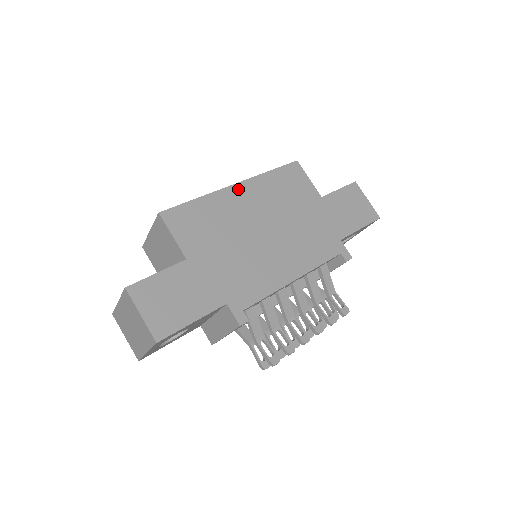
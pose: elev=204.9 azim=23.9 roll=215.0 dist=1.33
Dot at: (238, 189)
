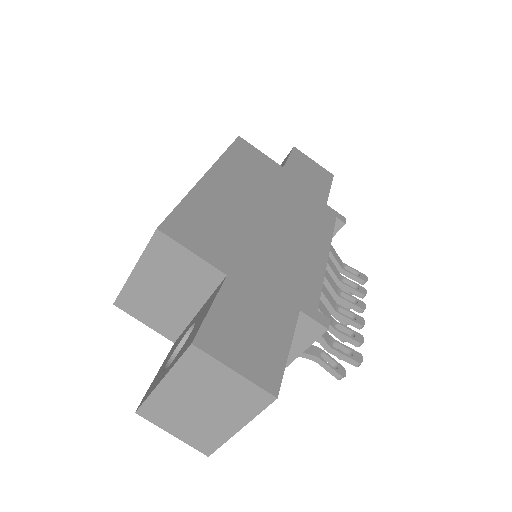
Dot at: (213, 177)
